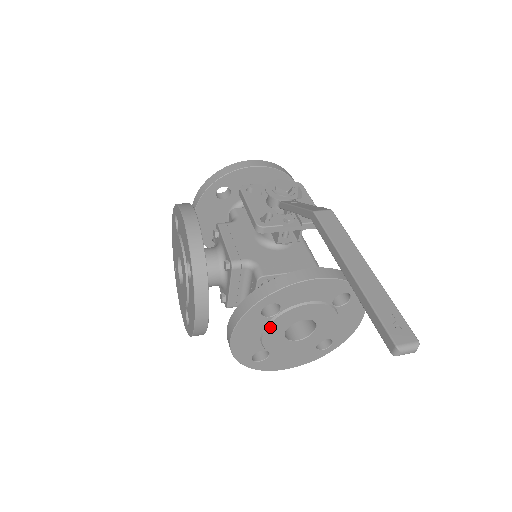
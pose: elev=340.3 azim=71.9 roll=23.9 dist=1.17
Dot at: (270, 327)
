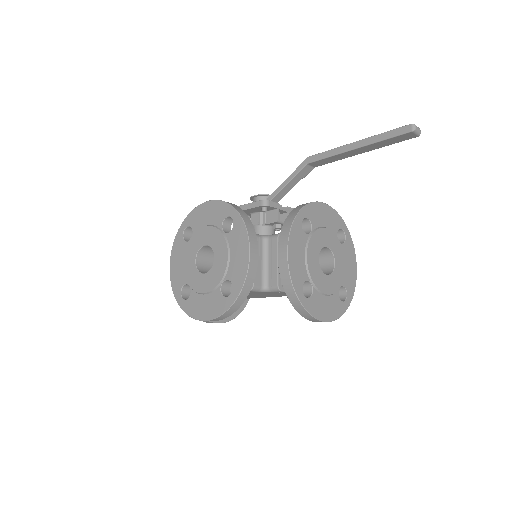
Dot at: (309, 245)
